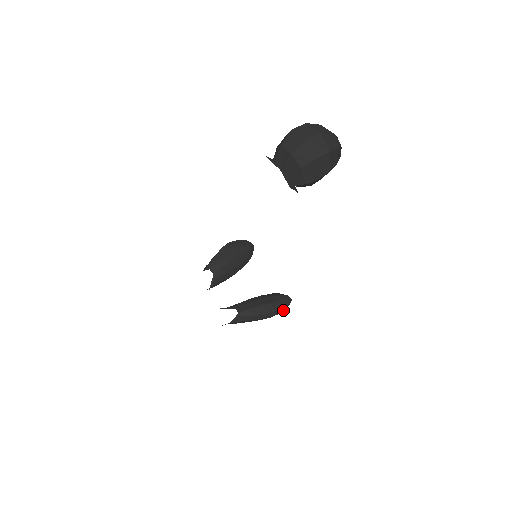
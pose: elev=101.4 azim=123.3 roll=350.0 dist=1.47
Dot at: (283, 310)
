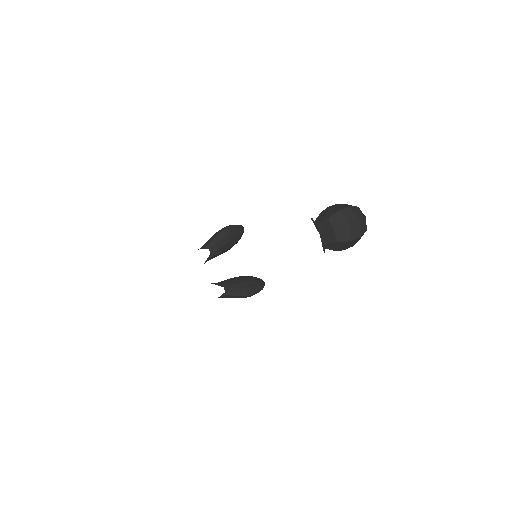
Dot at: occluded
